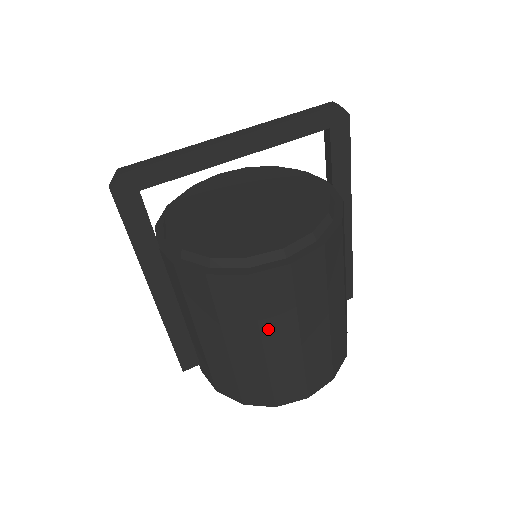
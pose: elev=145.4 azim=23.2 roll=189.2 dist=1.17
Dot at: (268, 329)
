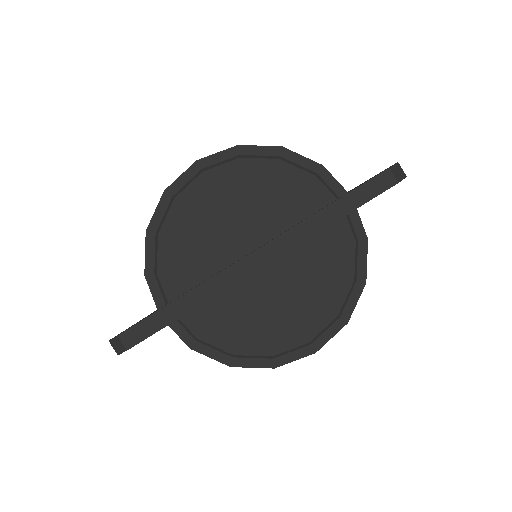
Dot at: occluded
